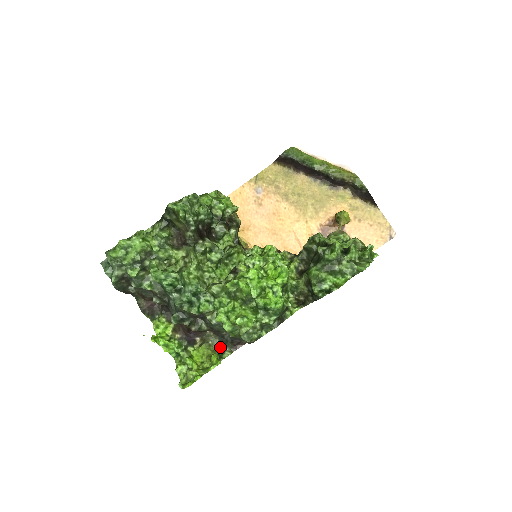
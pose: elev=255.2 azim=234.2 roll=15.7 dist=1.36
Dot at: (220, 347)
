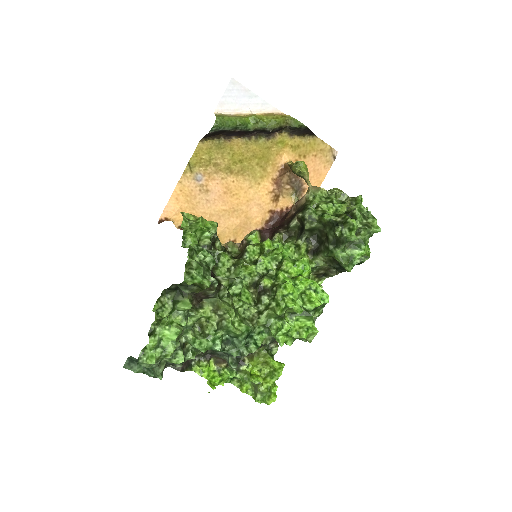
Dot at: (266, 348)
